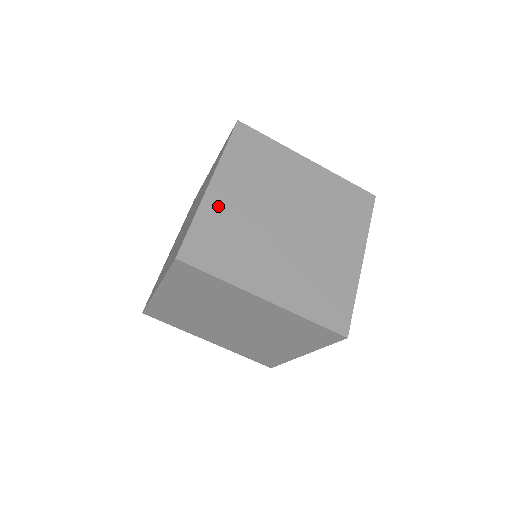
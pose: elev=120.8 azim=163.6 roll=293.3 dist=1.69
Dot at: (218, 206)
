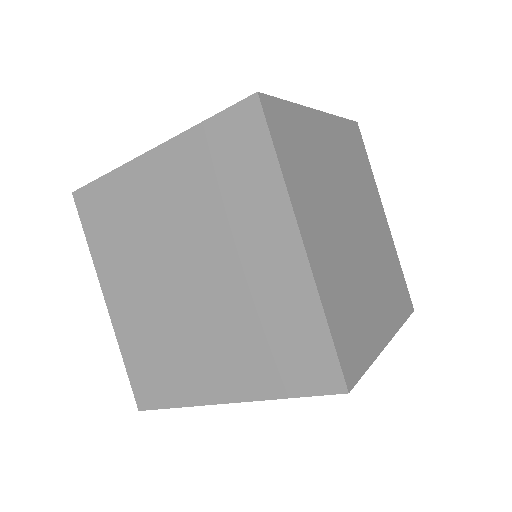
Dot at: (325, 272)
